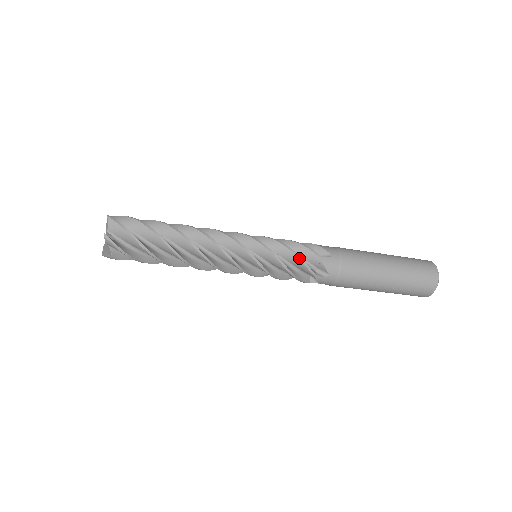
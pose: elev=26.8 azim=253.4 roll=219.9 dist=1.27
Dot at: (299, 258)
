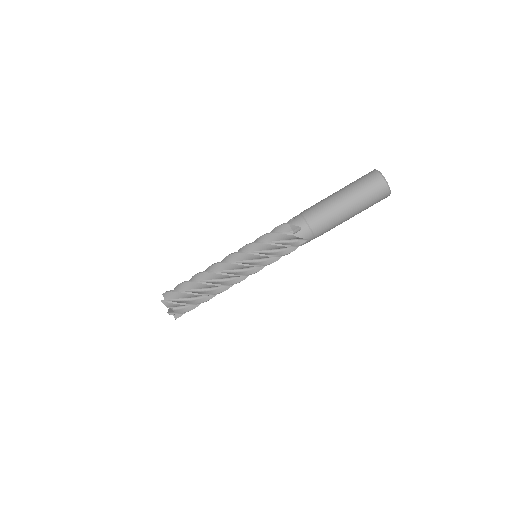
Dot at: (273, 230)
